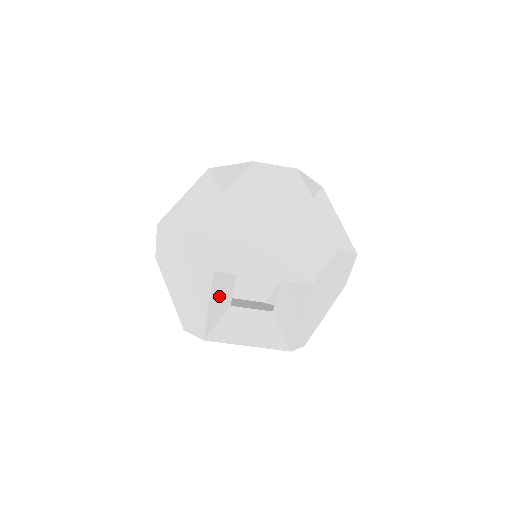
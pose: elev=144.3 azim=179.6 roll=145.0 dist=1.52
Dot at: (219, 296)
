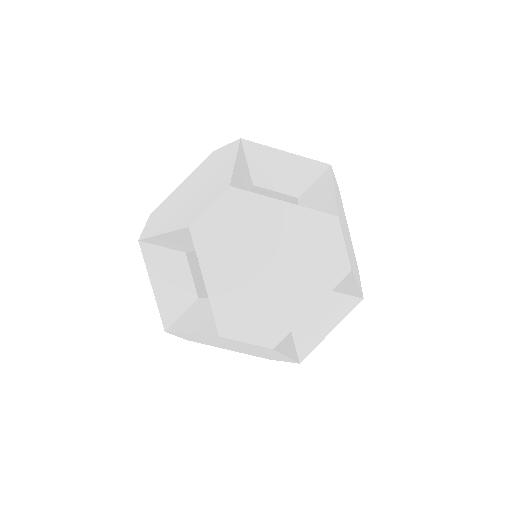
Dot at: (166, 277)
